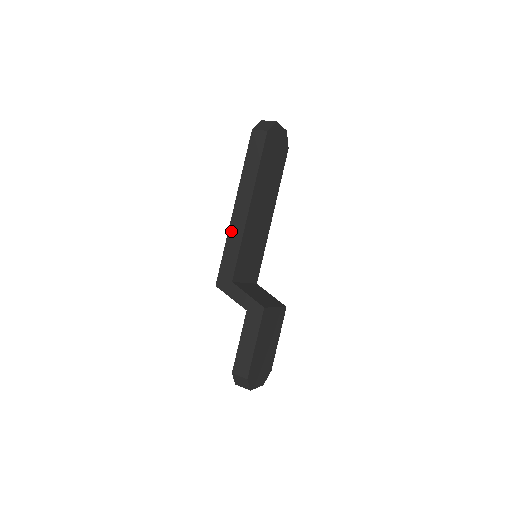
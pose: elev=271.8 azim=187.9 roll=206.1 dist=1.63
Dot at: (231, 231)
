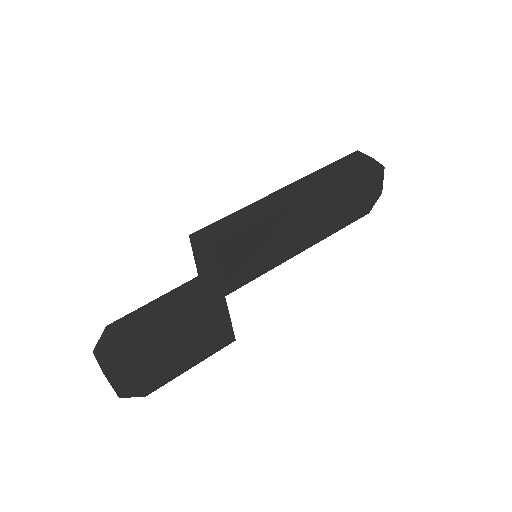
Dot at: (258, 203)
